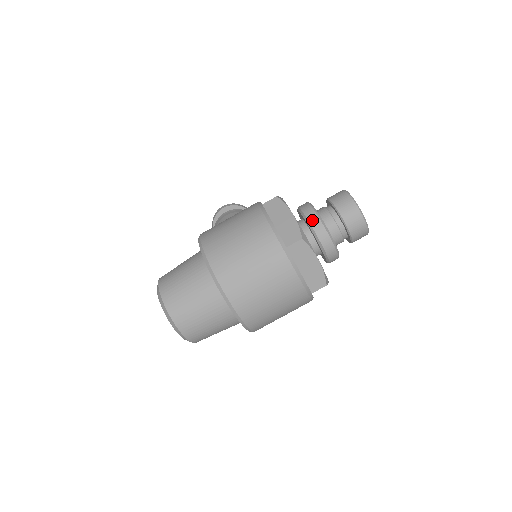
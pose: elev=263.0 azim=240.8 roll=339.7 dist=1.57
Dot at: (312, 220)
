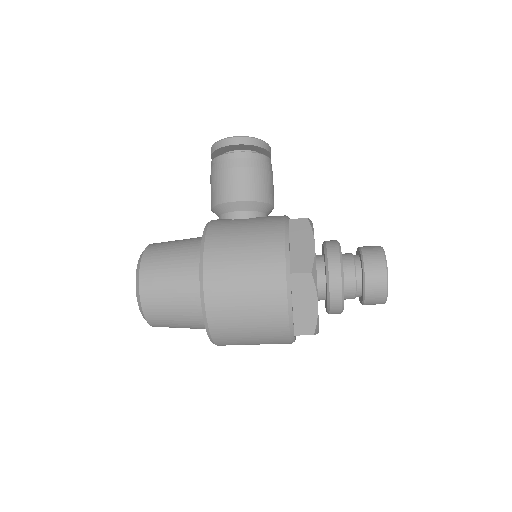
Dot at: (334, 299)
